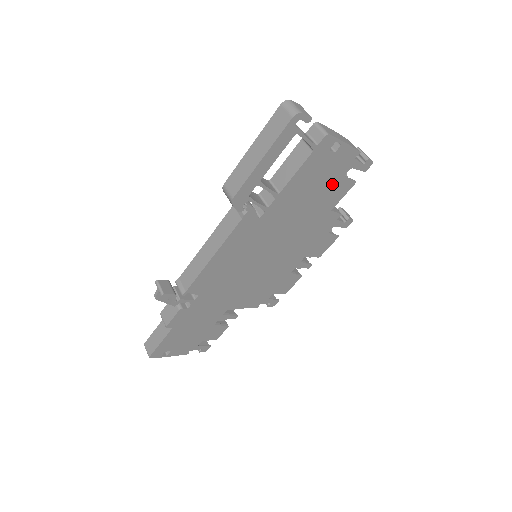
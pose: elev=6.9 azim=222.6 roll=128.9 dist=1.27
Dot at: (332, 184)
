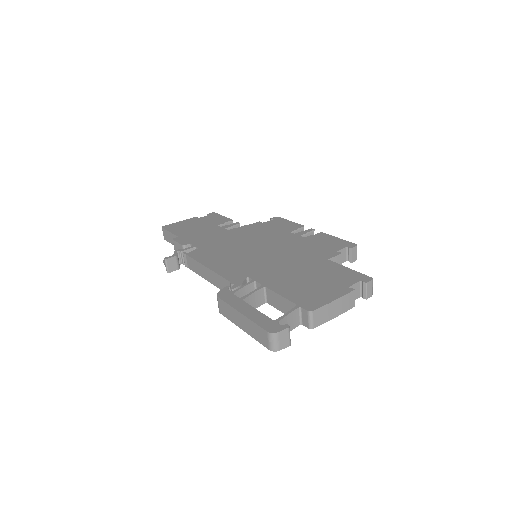
Dot at: occluded
